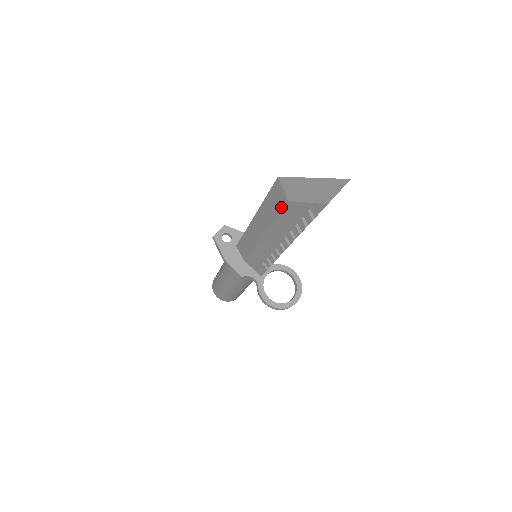
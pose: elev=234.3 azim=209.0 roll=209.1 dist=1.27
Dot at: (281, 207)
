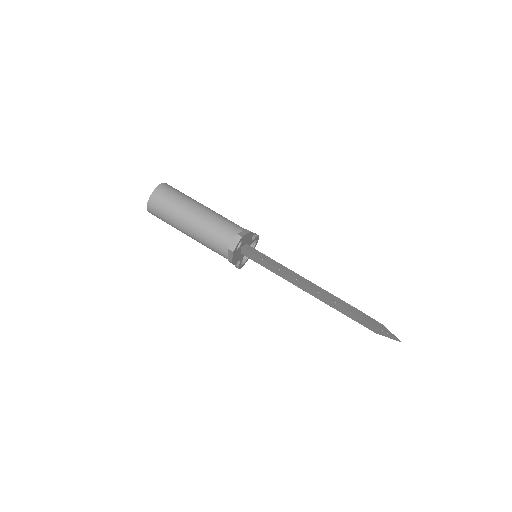
Dot at: (344, 314)
